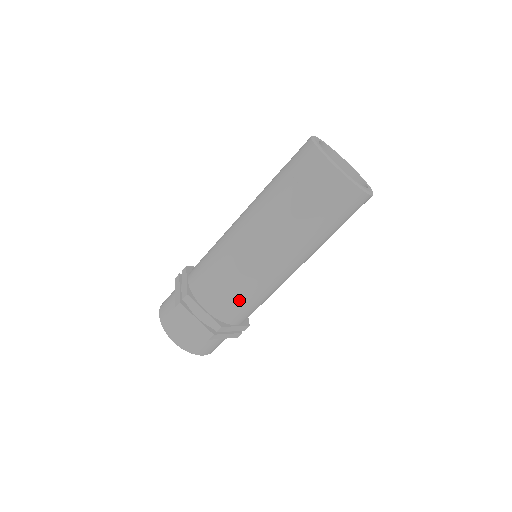
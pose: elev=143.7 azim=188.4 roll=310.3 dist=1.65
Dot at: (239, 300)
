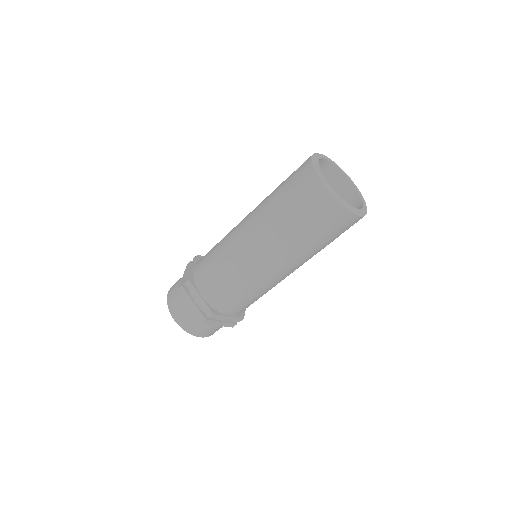
Dot at: occluded
